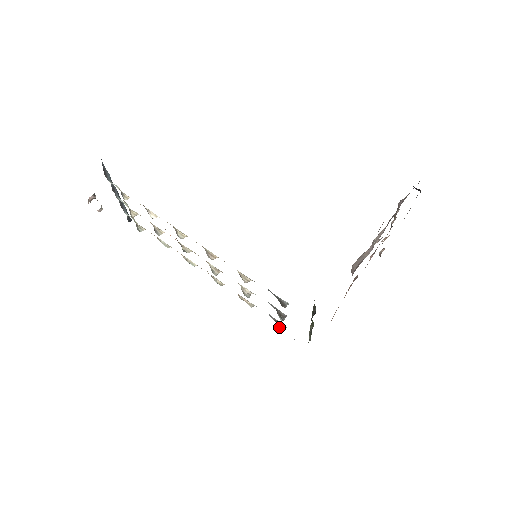
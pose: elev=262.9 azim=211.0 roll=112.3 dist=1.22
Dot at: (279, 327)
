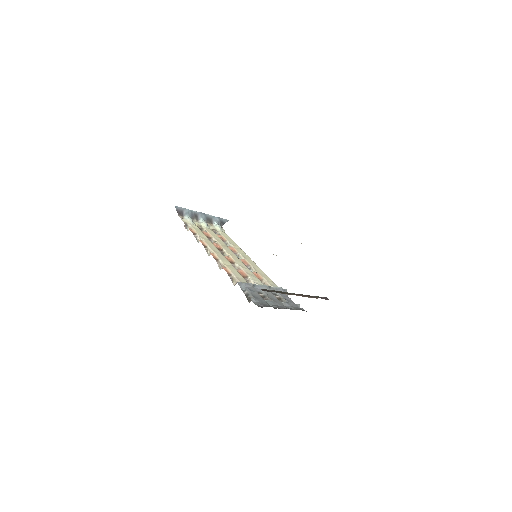
Dot at: occluded
